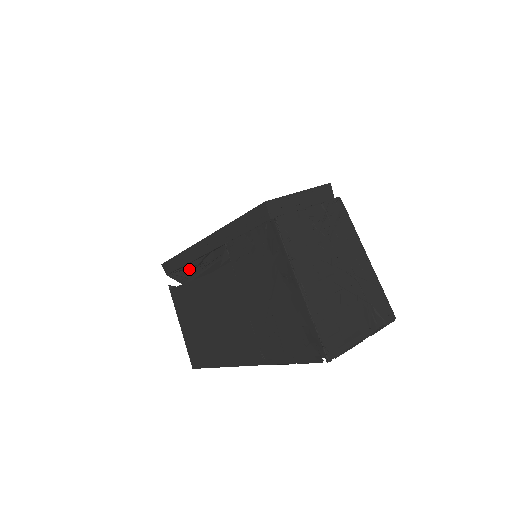
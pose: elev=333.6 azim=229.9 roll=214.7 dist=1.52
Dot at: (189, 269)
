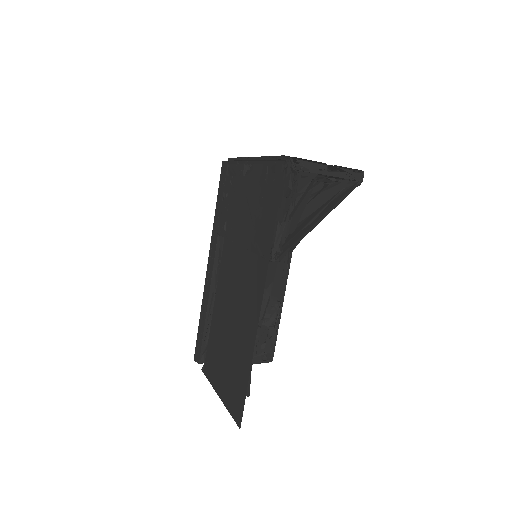
Dot at: occluded
